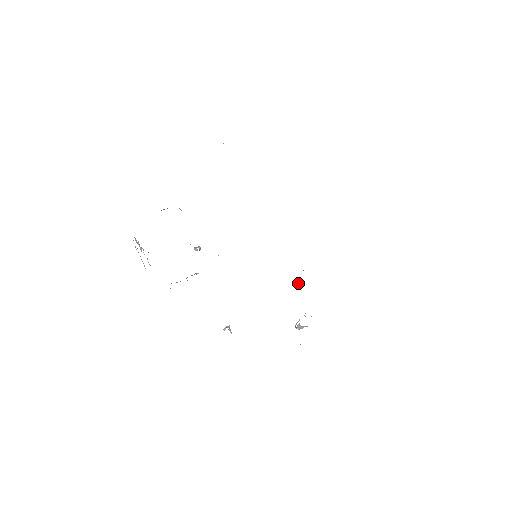
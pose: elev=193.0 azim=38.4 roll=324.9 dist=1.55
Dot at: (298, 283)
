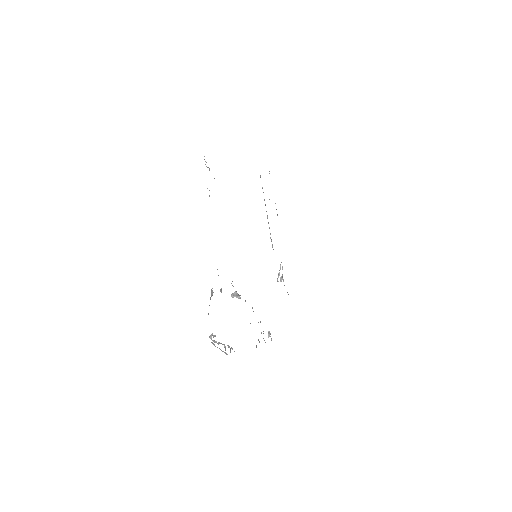
Dot at: (272, 247)
